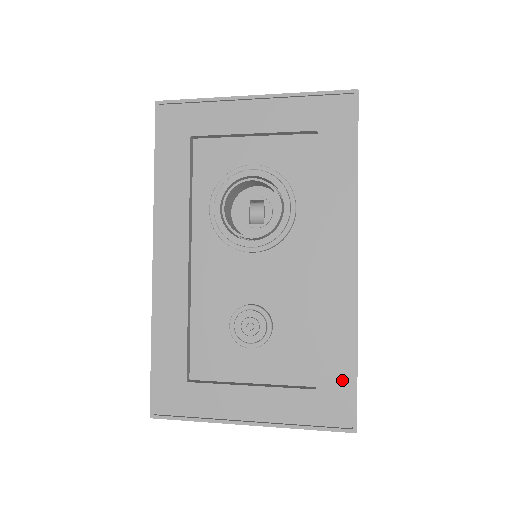
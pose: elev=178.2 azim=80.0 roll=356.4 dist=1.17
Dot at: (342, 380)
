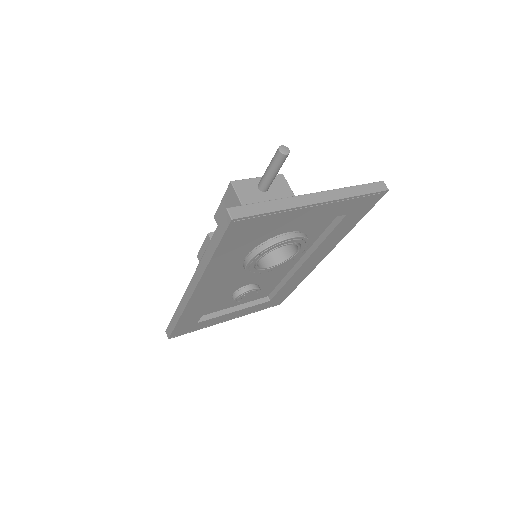
Dot at: (285, 295)
